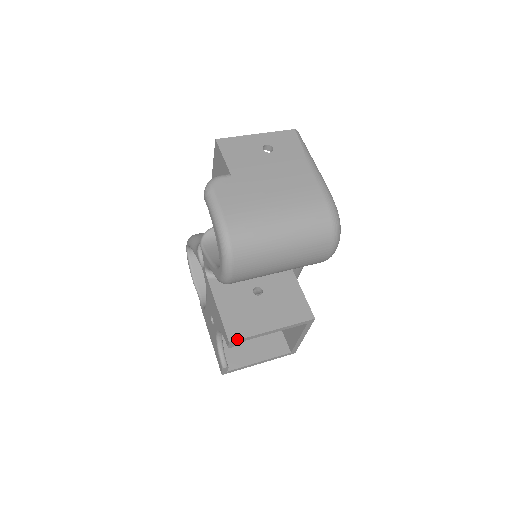
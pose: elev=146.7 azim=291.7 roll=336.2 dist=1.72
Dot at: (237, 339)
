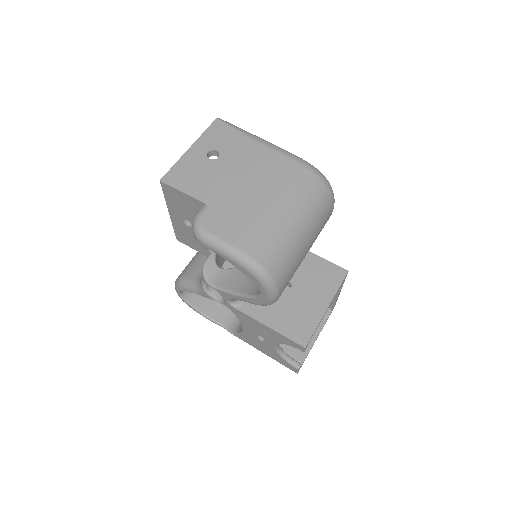
Dot at: (308, 340)
